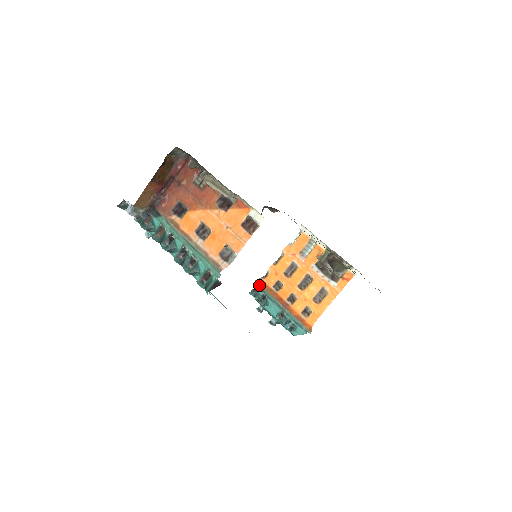
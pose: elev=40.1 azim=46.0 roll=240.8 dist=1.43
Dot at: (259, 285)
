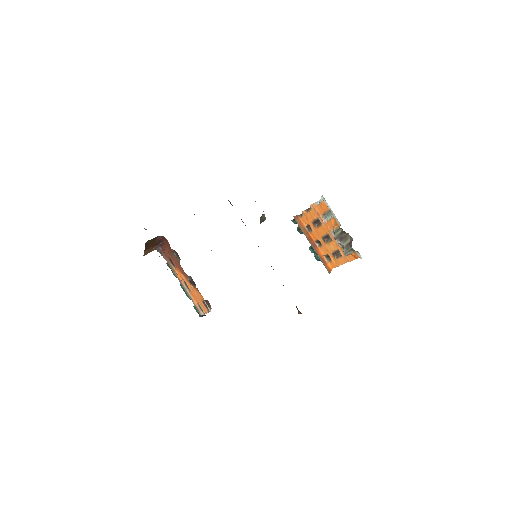
Dot at: (296, 221)
